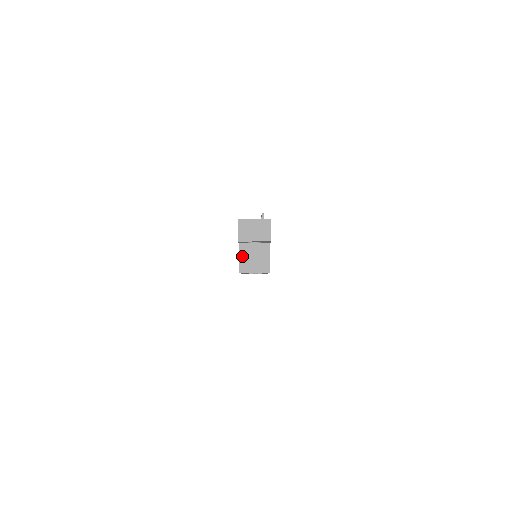
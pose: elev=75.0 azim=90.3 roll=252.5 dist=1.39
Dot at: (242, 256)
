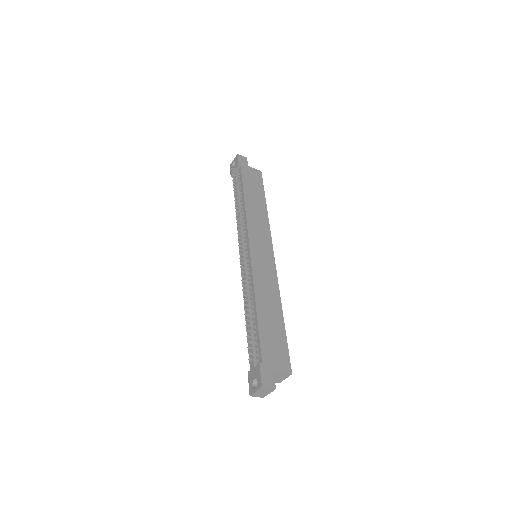
Dot at: occluded
